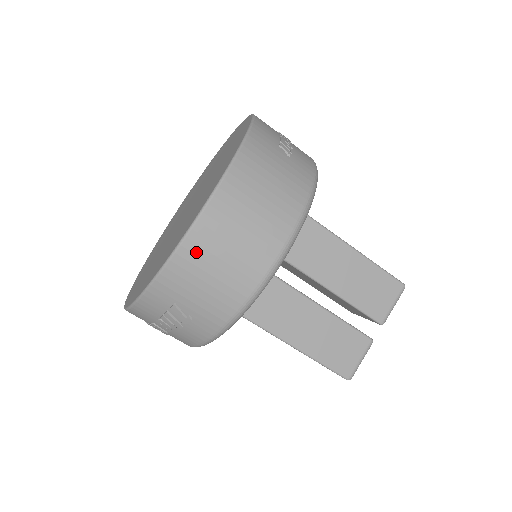
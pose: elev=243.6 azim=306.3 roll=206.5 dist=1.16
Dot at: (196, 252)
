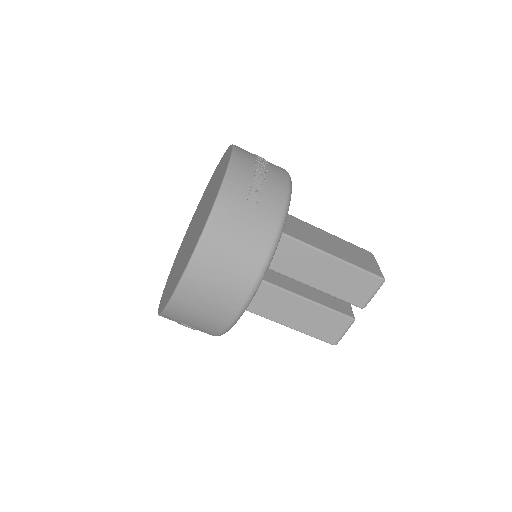
Dot at: (183, 303)
